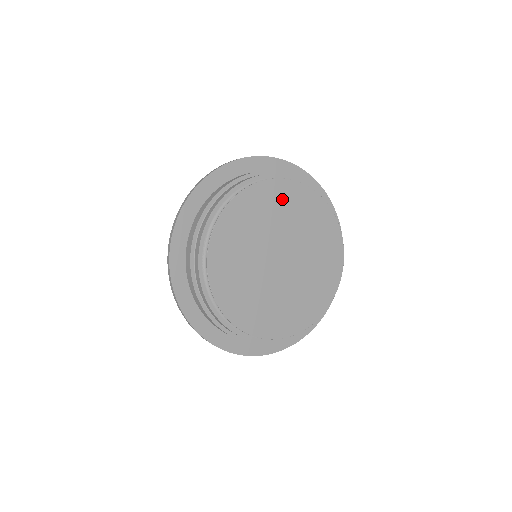
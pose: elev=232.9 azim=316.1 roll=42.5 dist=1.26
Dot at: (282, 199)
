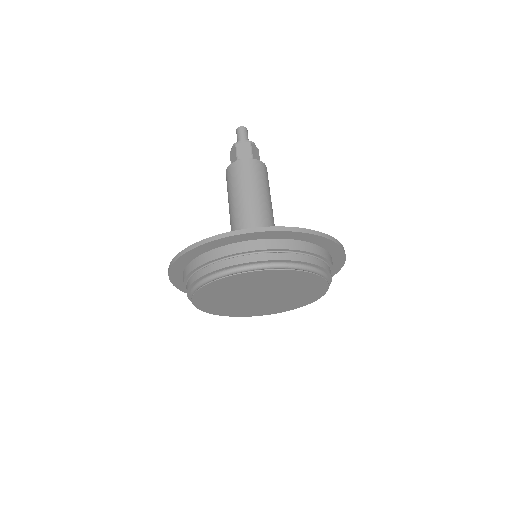
Dot at: (302, 281)
